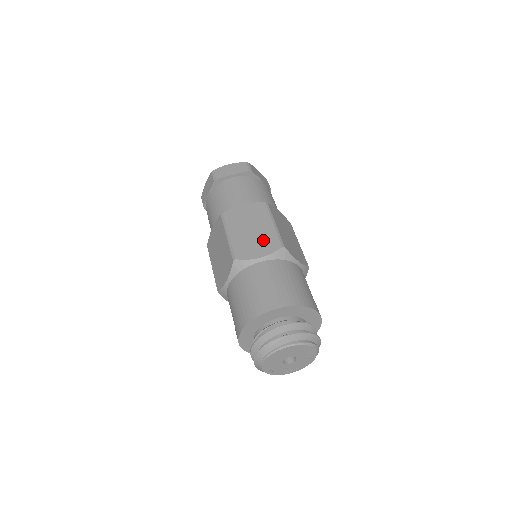
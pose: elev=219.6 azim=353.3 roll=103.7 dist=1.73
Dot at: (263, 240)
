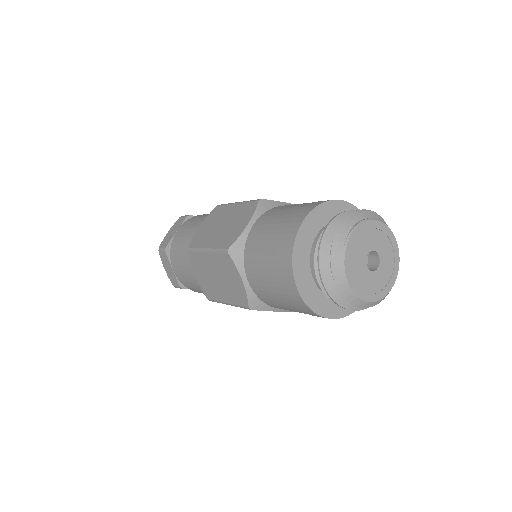
Dot at: occluded
